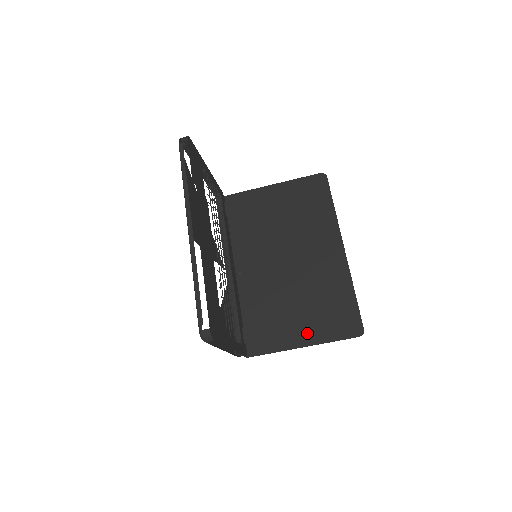
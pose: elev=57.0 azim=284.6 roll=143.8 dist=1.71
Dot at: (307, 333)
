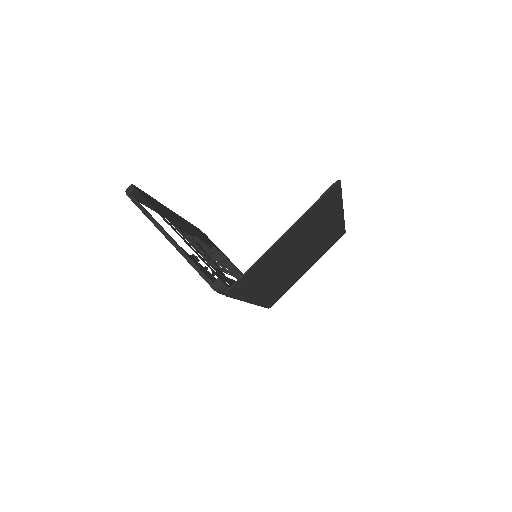
Dot at: (290, 233)
